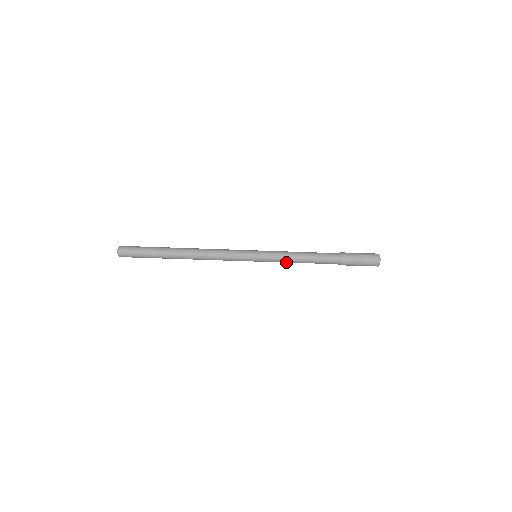
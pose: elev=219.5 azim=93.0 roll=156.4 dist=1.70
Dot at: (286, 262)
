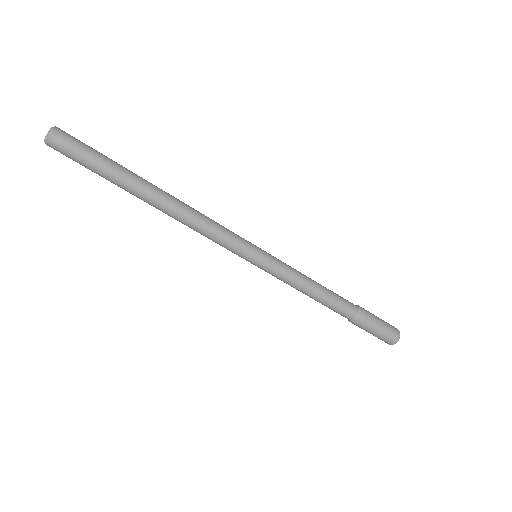
Dot at: (293, 284)
